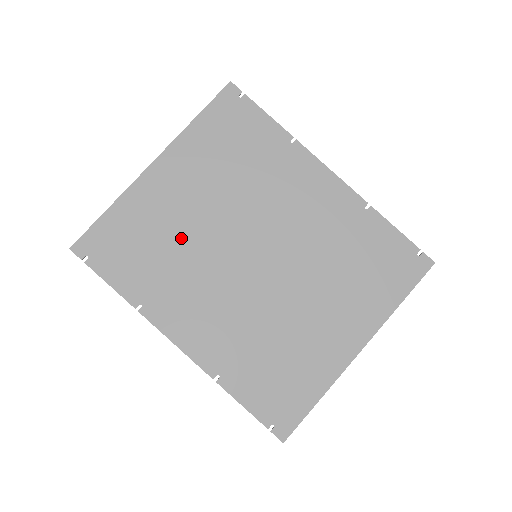
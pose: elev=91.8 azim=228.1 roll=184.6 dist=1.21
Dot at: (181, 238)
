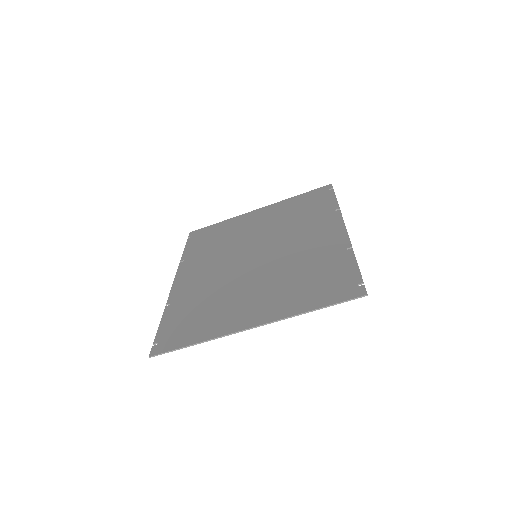
Dot at: (233, 239)
